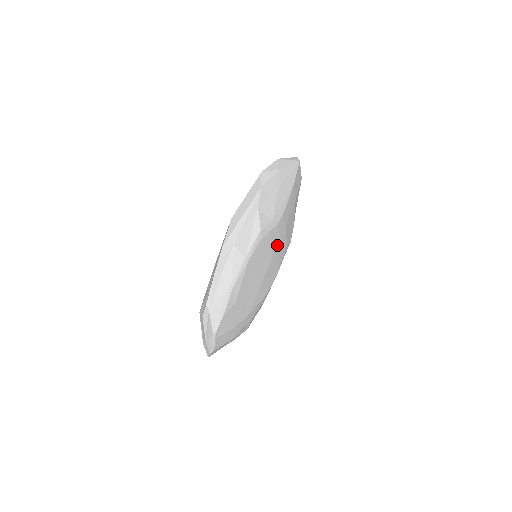
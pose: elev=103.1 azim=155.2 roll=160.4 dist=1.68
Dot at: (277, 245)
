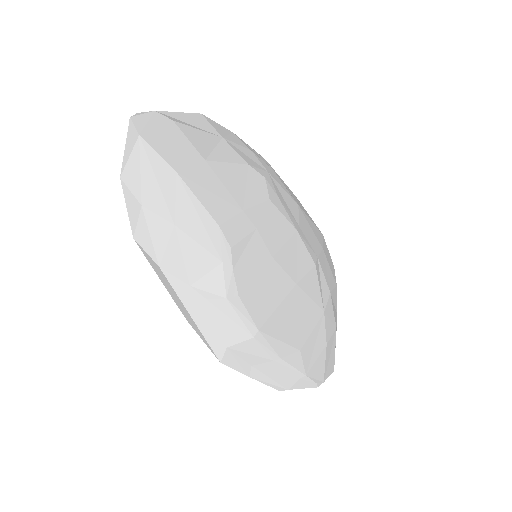
Dot at: (259, 241)
